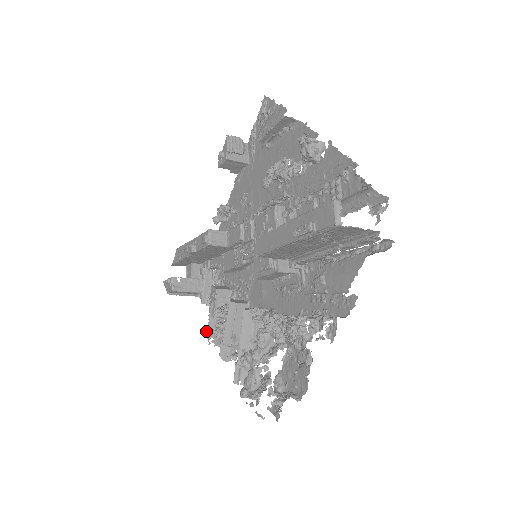
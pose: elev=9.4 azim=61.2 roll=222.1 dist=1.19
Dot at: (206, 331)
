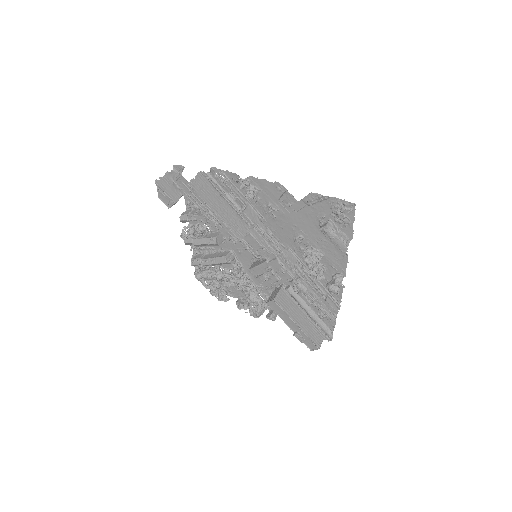
Dot at: (184, 235)
